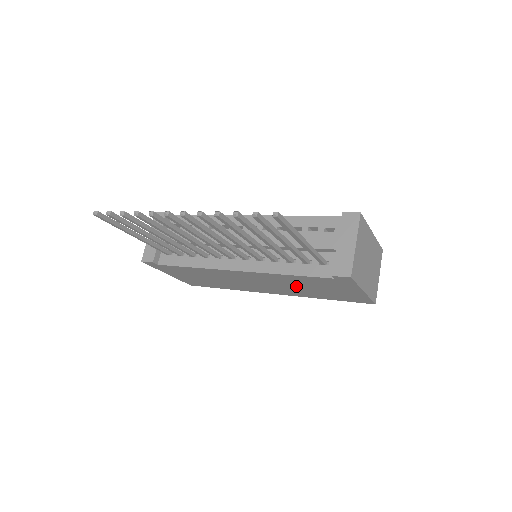
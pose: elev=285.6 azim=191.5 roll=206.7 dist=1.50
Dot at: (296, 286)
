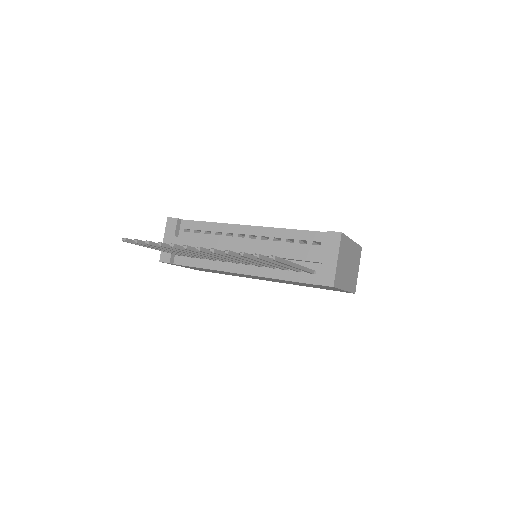
Dot at: occluded
